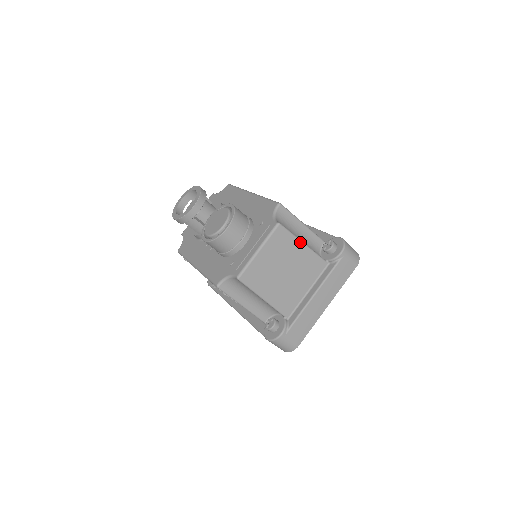
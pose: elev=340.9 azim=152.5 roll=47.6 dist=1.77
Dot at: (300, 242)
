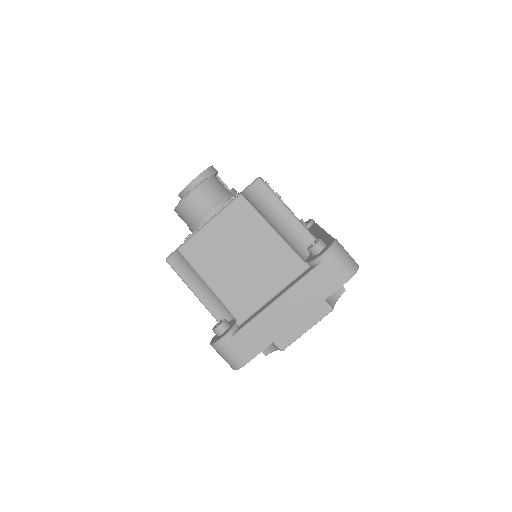
Dot at: (268, 226)
